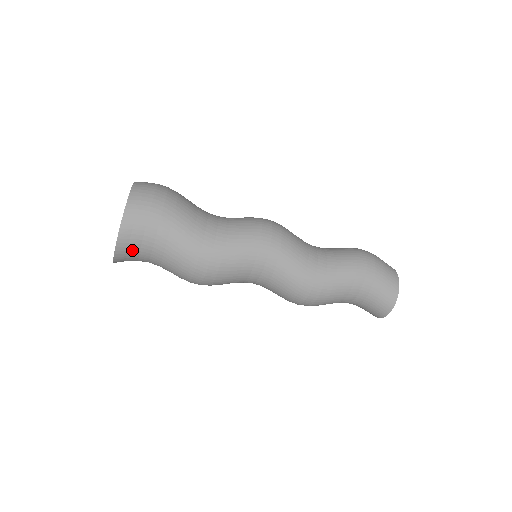
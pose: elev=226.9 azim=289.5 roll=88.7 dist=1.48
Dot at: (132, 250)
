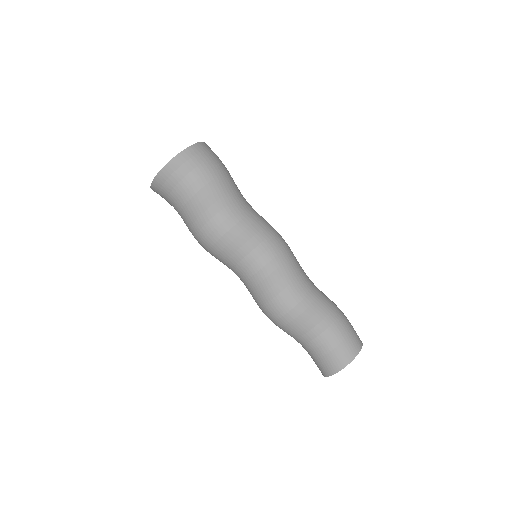
Dot at: (190, 163)
